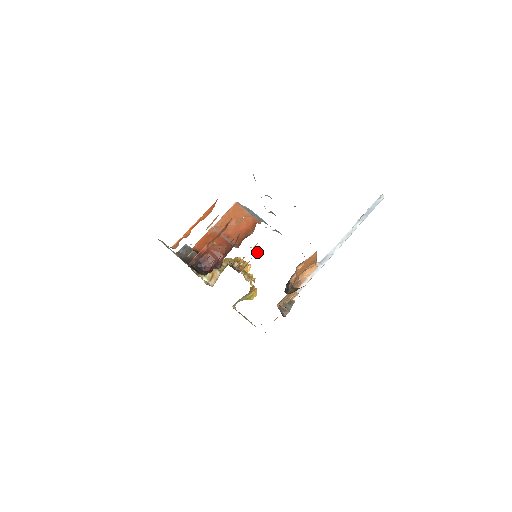
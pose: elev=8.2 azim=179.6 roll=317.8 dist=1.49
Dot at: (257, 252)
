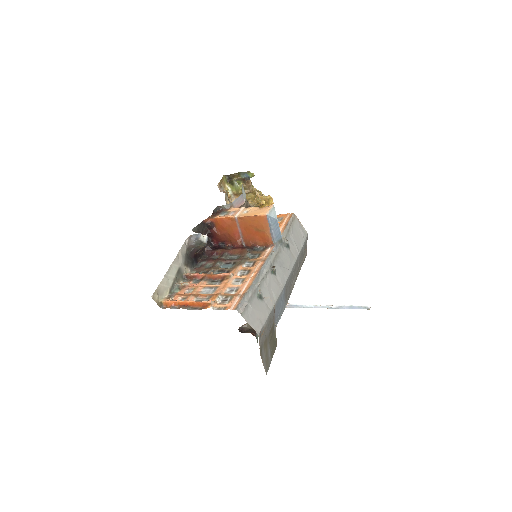
Dot at: (277, 217)
